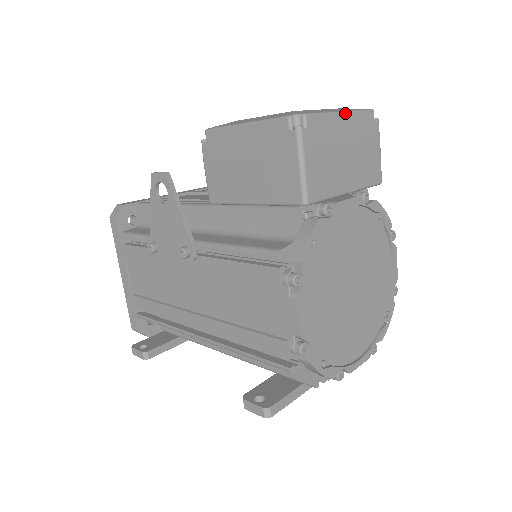
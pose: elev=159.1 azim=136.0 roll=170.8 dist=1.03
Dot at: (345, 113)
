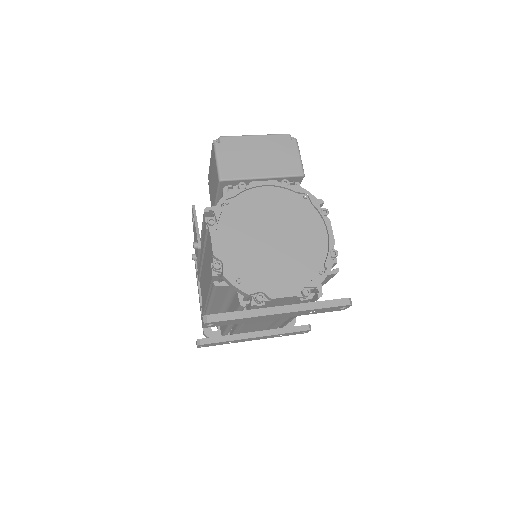
Dot at: (258, 136)
